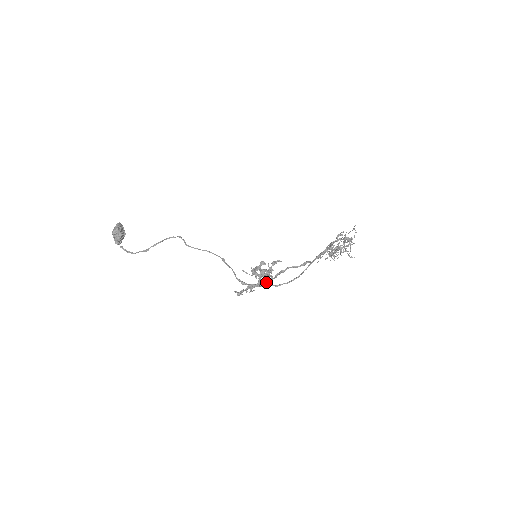
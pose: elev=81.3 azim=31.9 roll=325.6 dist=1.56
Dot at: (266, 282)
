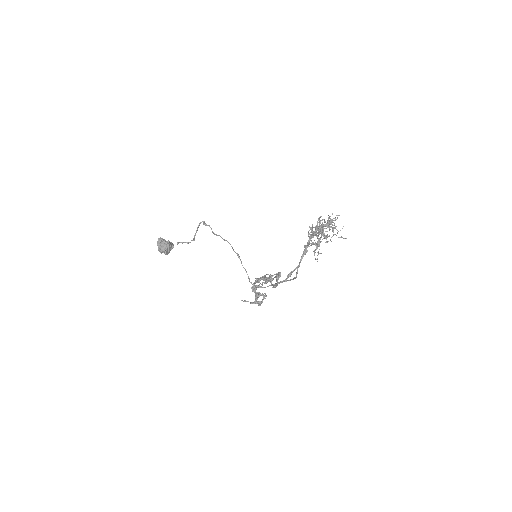
Dot at: (278, 276)
